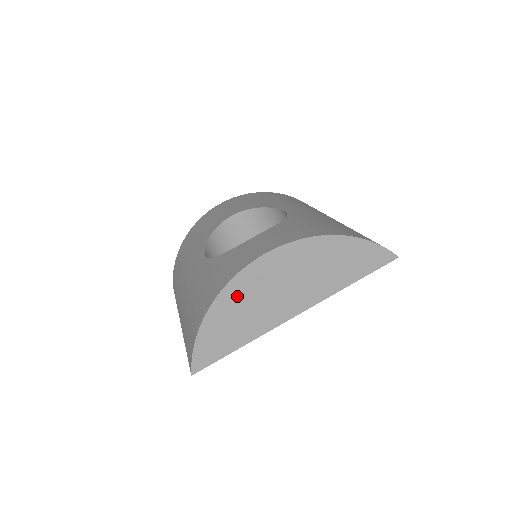
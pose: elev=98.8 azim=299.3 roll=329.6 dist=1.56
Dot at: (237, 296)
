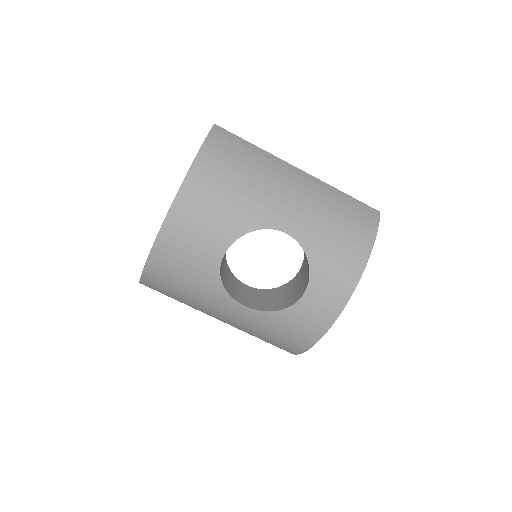
Dot at: occluded
